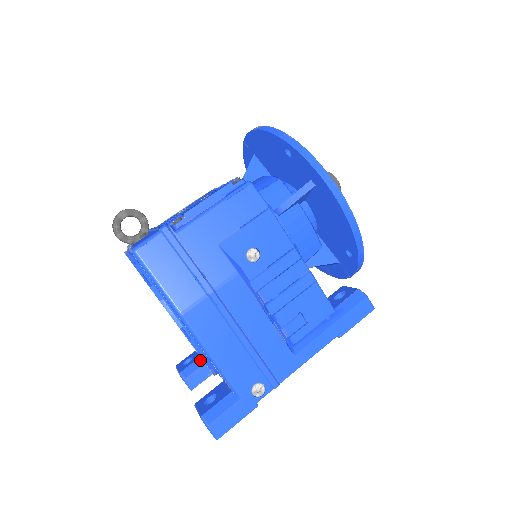
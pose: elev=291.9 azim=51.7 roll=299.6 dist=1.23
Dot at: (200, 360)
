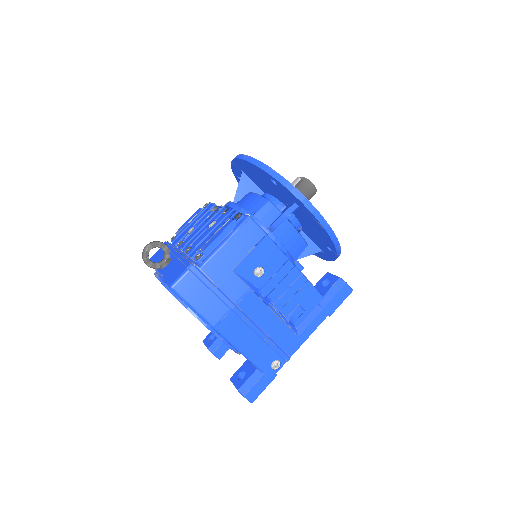
Dot at: occluded
